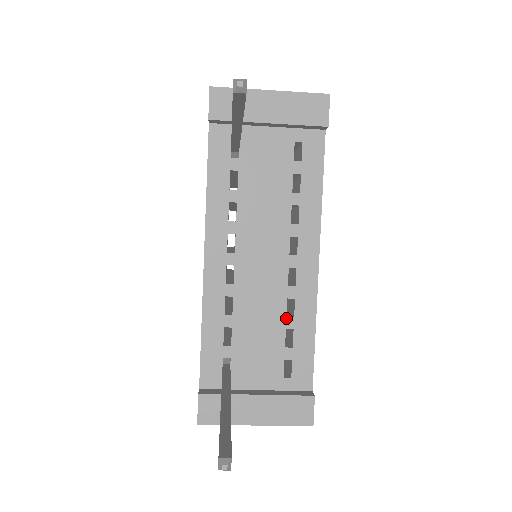
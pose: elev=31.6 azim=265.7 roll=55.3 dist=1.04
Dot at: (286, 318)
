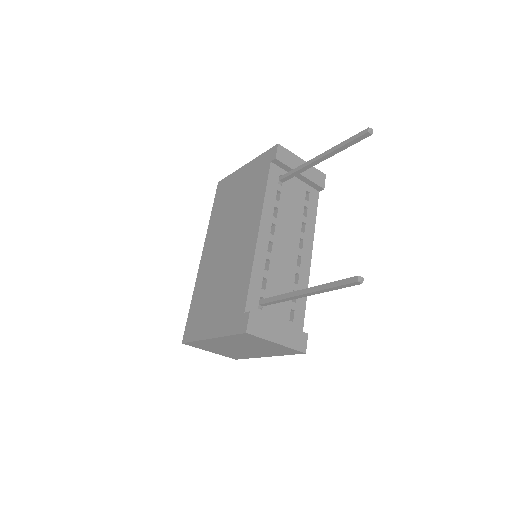
Dot at: (294, 284)
